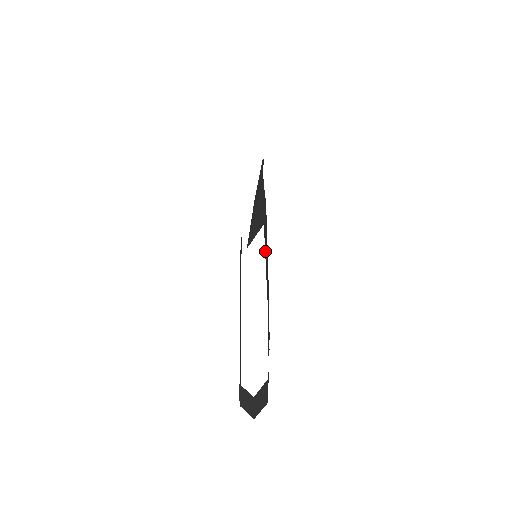
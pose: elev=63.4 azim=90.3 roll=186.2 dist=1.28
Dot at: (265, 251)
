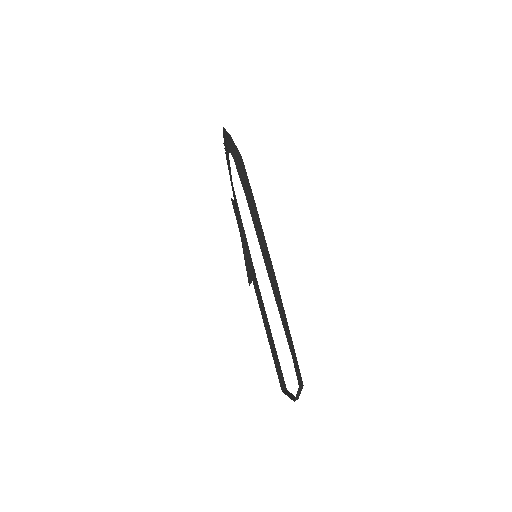
Dot at: (262, 251)
